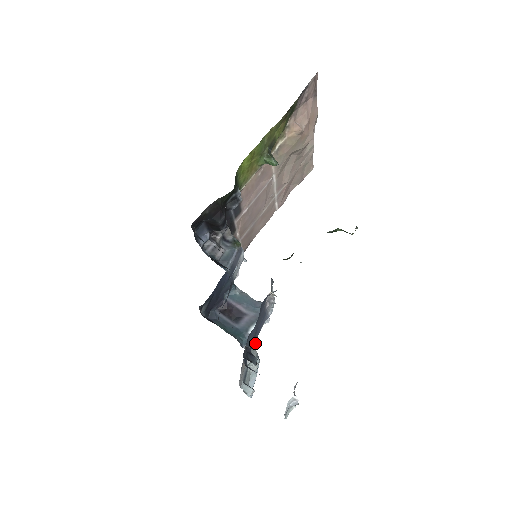
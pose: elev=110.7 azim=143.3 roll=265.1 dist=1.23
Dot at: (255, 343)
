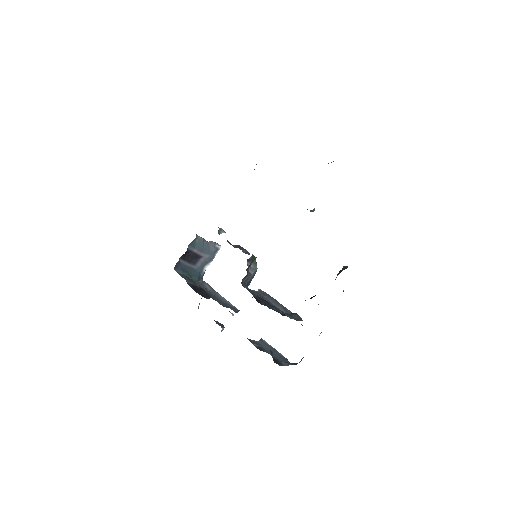
Dot at: occluded
